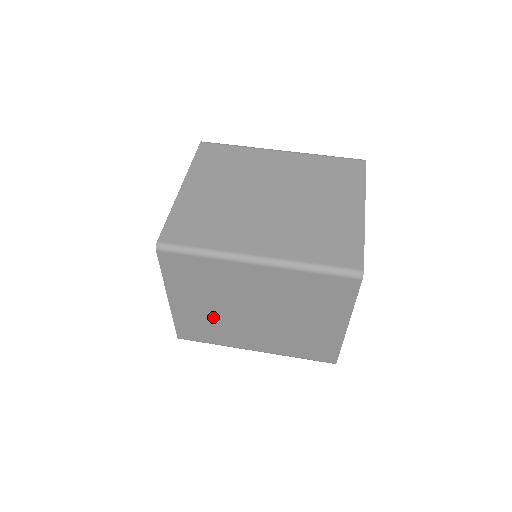
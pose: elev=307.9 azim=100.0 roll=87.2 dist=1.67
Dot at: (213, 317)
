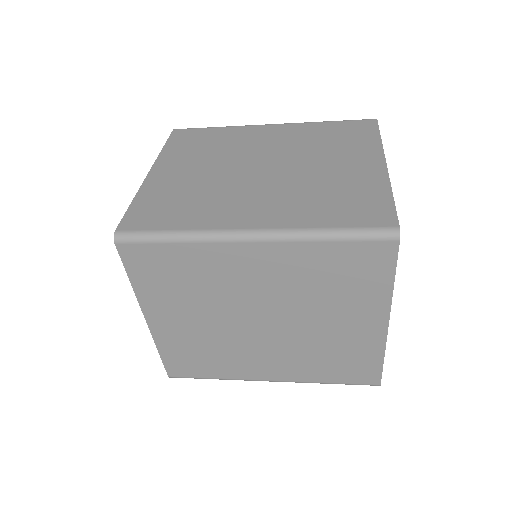
Dot at: (207, 337)
